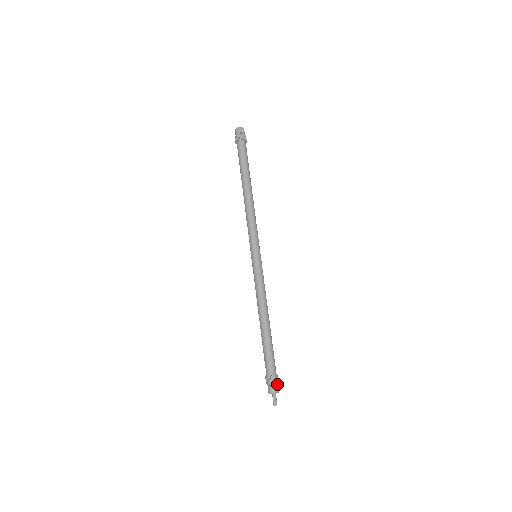
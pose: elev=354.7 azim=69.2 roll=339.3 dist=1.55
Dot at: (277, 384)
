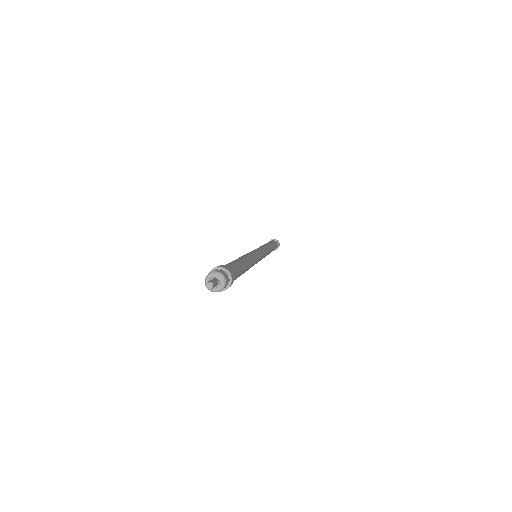
Dot at: (225, 273)
